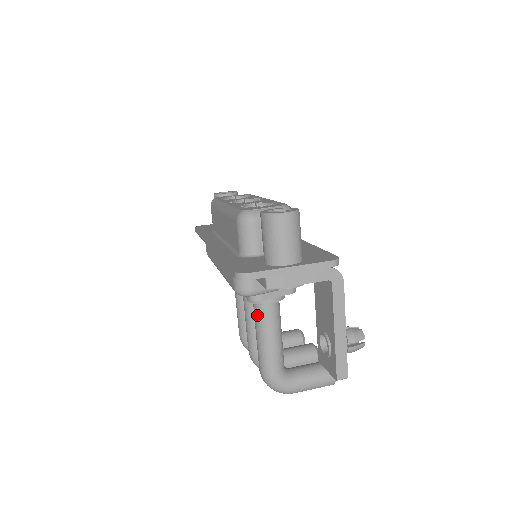
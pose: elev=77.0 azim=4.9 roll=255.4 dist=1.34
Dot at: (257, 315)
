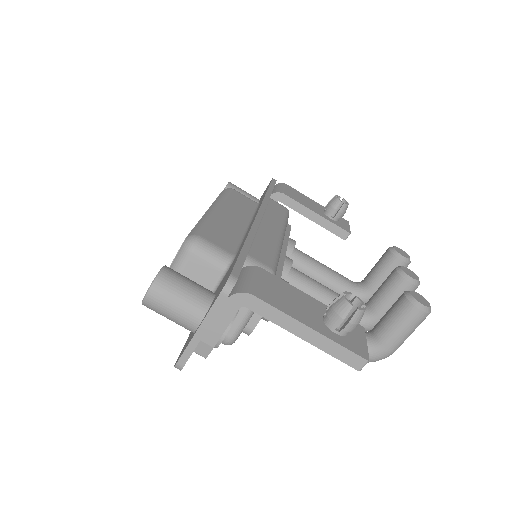
Dot at: occluded
